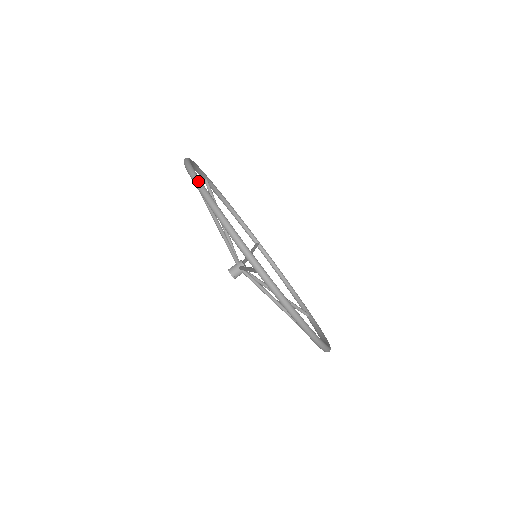
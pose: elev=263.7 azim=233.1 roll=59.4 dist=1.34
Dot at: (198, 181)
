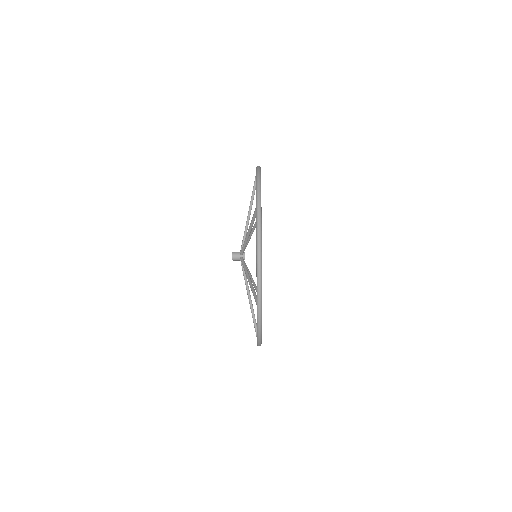
Dot at: (260, 225)
